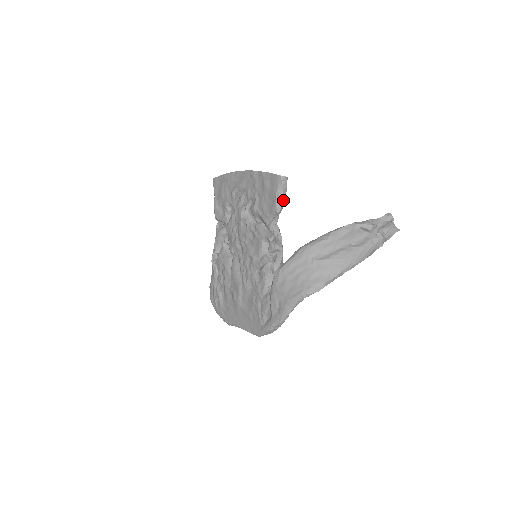
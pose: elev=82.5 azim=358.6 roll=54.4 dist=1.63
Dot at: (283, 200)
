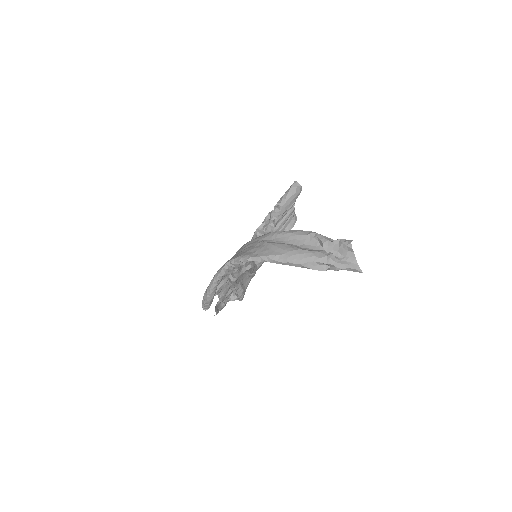
Dot at: (285, 200)
